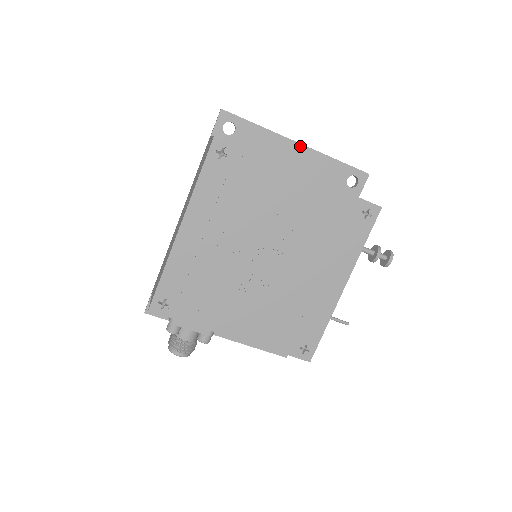
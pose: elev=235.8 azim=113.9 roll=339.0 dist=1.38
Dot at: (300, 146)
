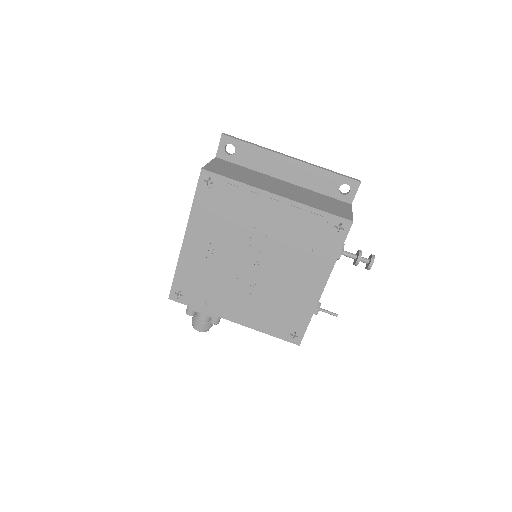
Dot at: (293, 161)
